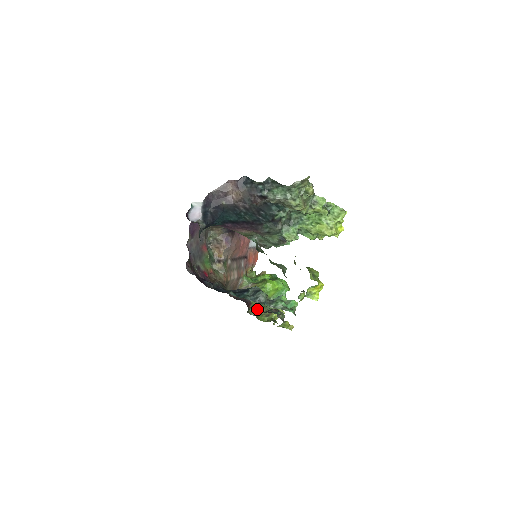
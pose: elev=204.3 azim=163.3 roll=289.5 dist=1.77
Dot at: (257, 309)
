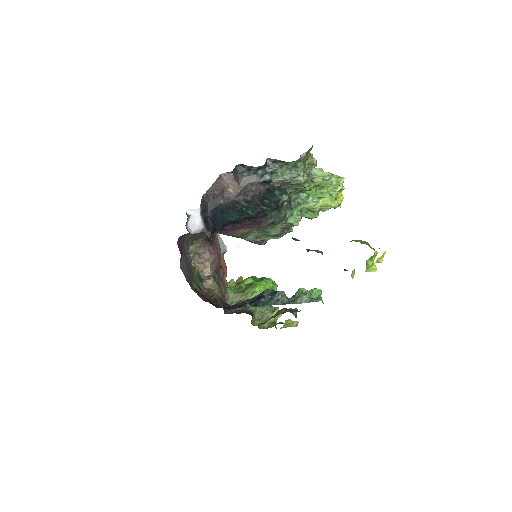
Dot at: (258, 317)
